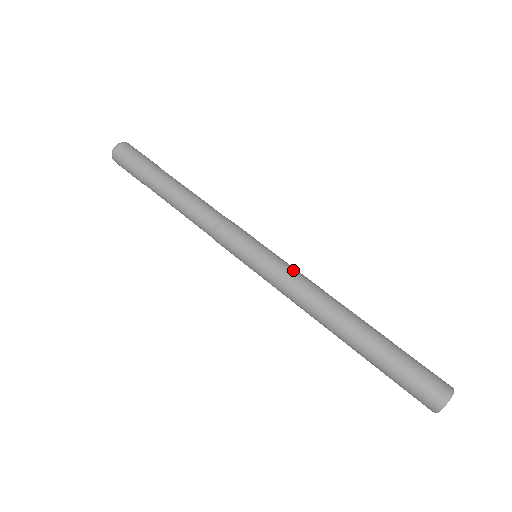
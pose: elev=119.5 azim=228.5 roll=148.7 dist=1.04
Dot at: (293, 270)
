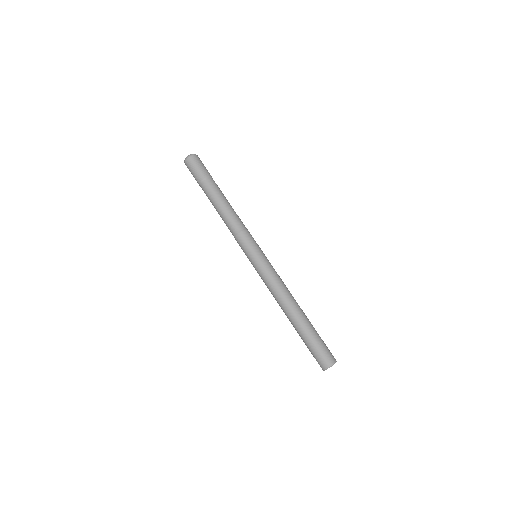
Dot at: (276, 272)
